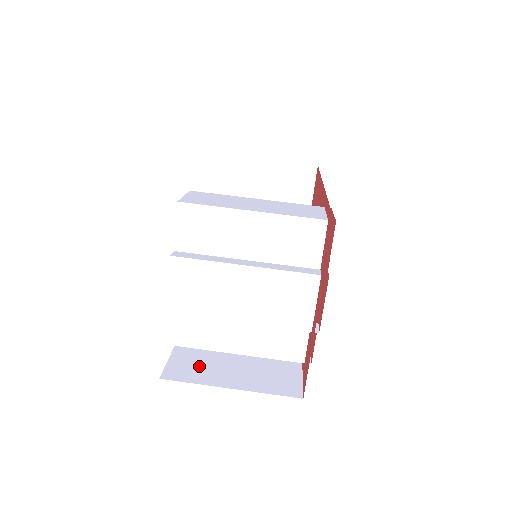
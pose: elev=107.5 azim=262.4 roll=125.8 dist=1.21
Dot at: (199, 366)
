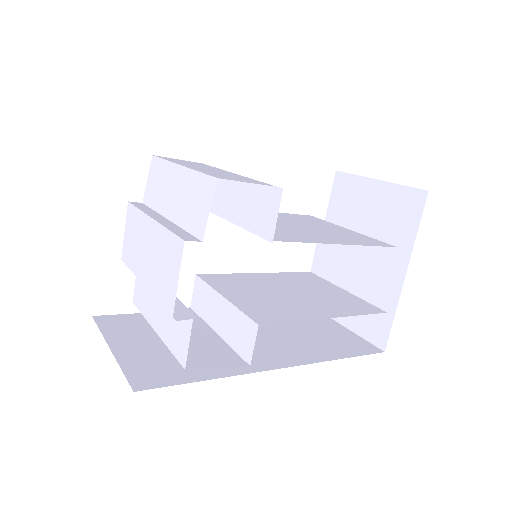
Dot at: (130, 328)
